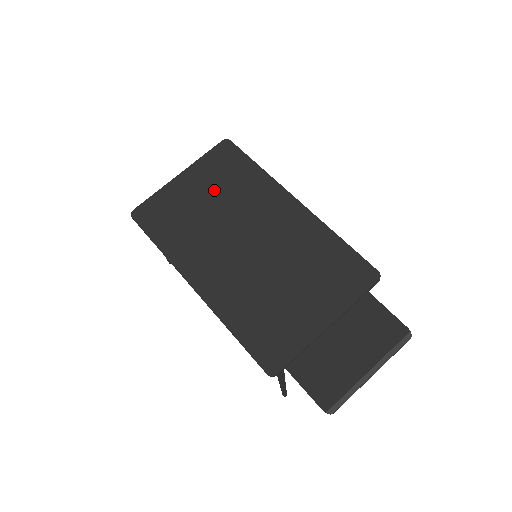
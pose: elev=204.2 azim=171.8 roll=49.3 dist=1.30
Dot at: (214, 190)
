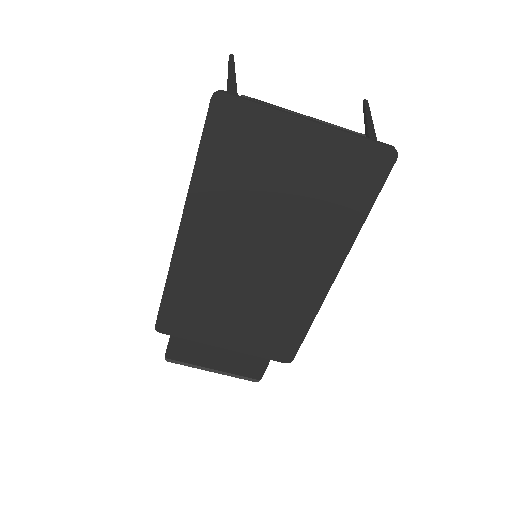
Dot at: (308, 184)
